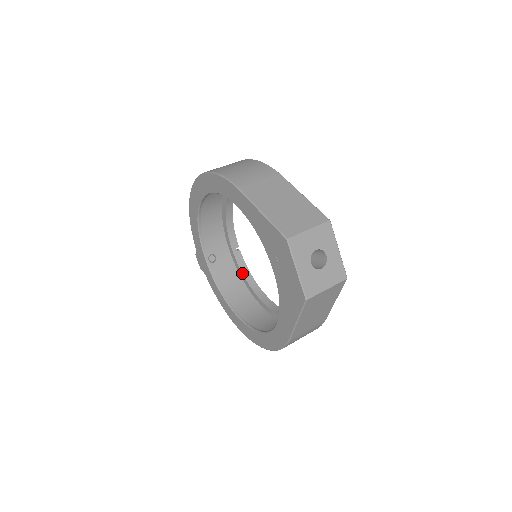
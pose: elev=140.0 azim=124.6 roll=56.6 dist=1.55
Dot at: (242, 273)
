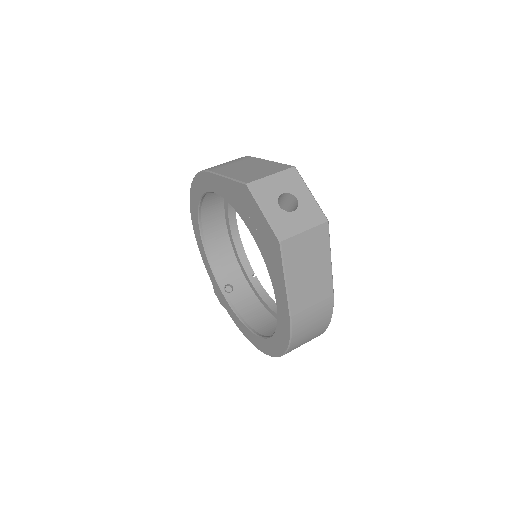
Dot at: (261, 298)
